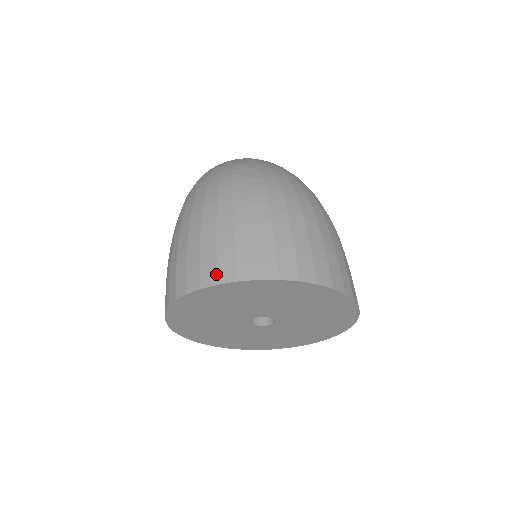
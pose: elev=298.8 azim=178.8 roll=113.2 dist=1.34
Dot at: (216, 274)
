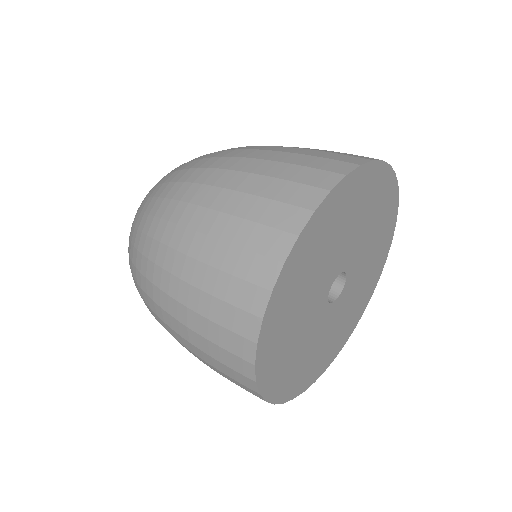
Dot at: (243, 339)
